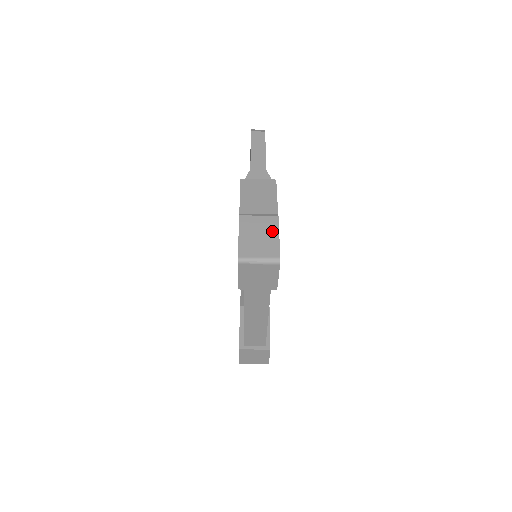
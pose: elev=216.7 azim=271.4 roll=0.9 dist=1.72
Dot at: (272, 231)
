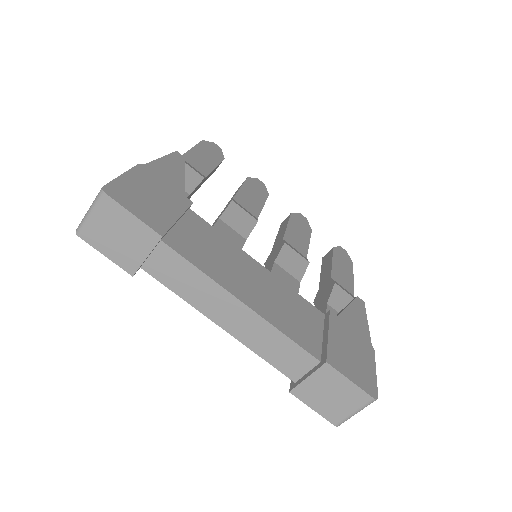
Dot at: occluded
